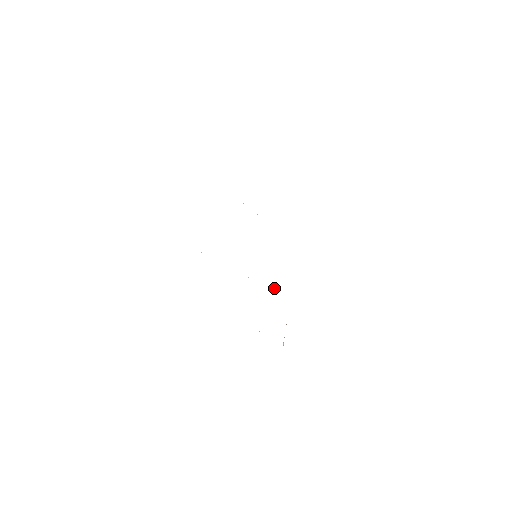
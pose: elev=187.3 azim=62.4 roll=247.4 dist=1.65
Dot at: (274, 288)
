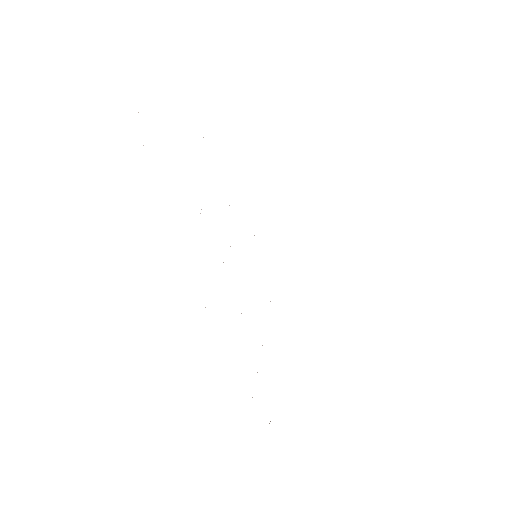
Dot at: occluded
